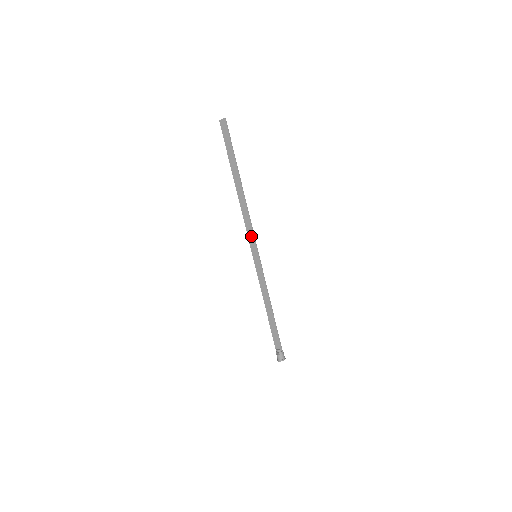
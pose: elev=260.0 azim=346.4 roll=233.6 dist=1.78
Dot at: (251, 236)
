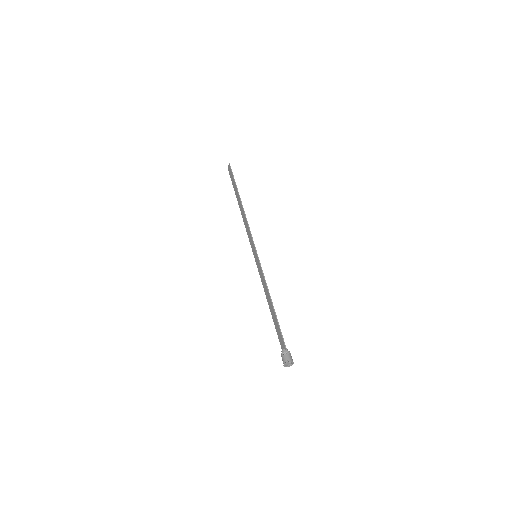
Dot at: (251, 240)
